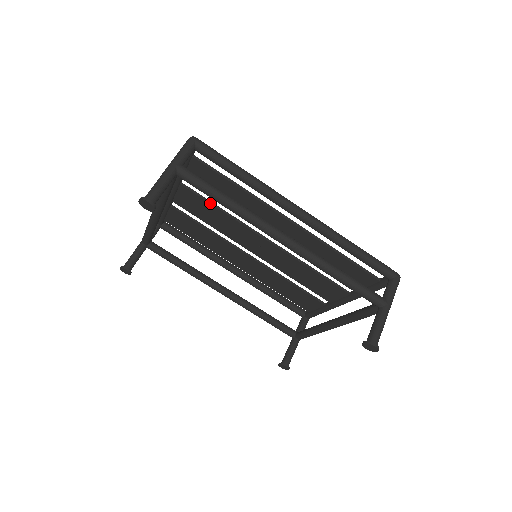
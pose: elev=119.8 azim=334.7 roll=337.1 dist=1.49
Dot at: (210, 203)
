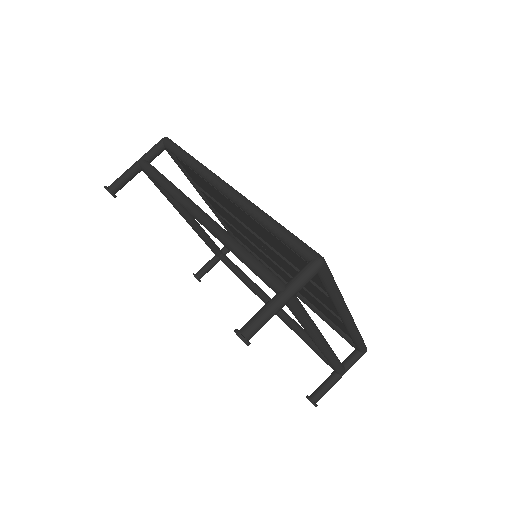
Dot at: (217, 203)
